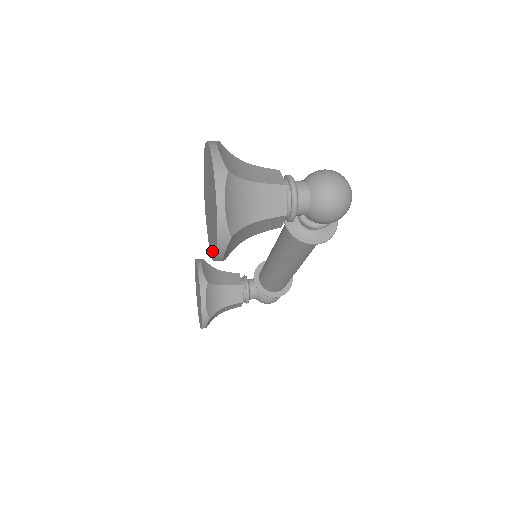
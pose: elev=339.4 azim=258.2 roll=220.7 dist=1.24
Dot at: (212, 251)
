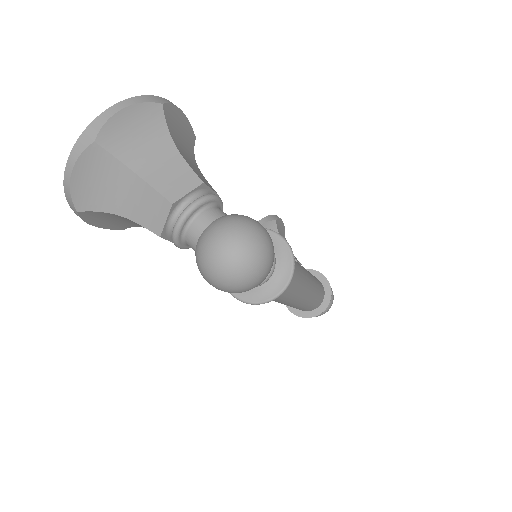
Dot at: occluded
